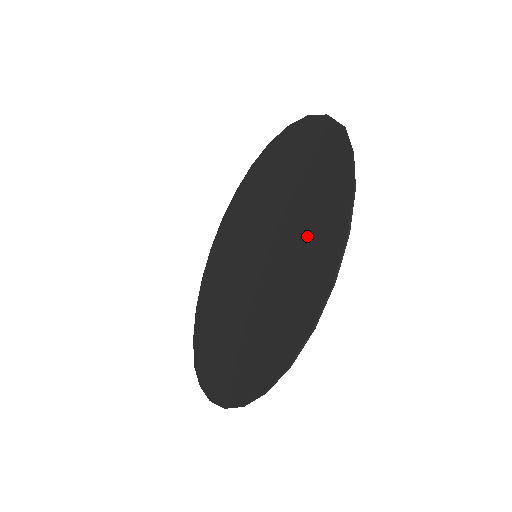
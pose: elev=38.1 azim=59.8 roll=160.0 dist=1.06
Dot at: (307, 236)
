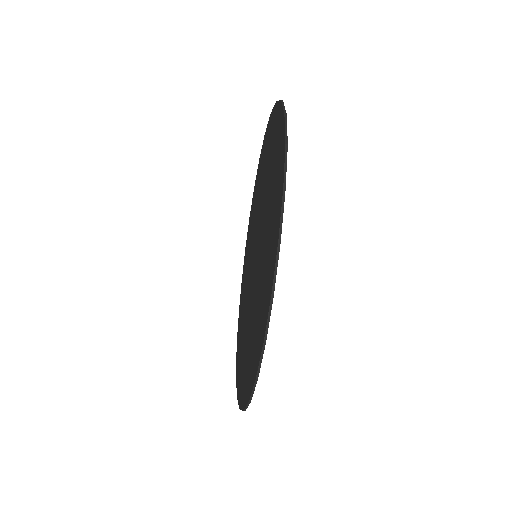
Dot at: (264, 269)
